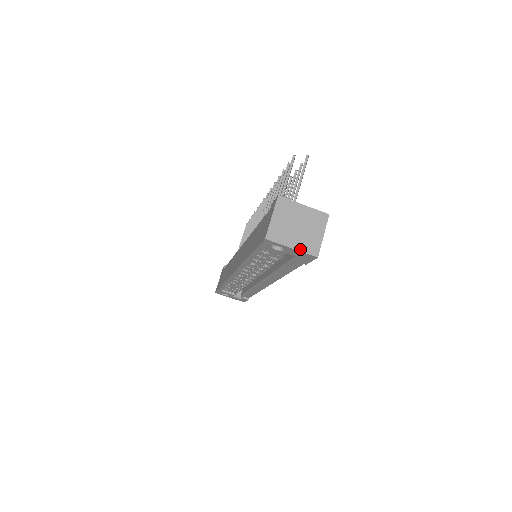
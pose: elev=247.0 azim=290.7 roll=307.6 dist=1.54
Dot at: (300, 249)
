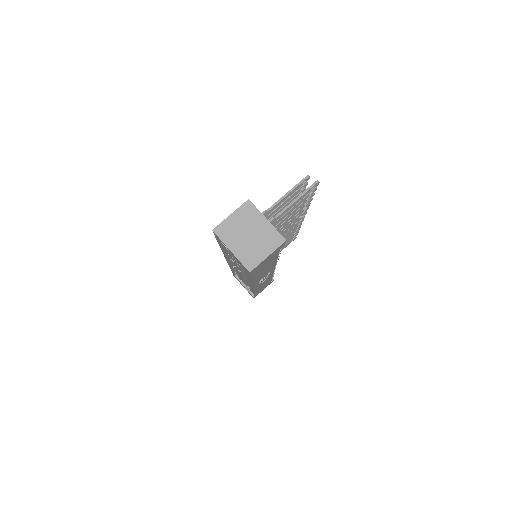
Dot at: (238, 256)
